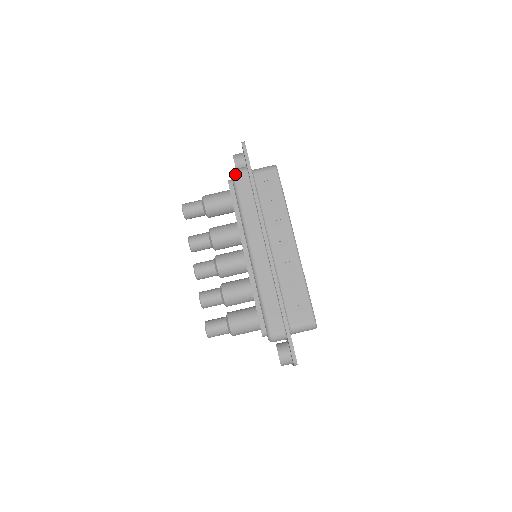
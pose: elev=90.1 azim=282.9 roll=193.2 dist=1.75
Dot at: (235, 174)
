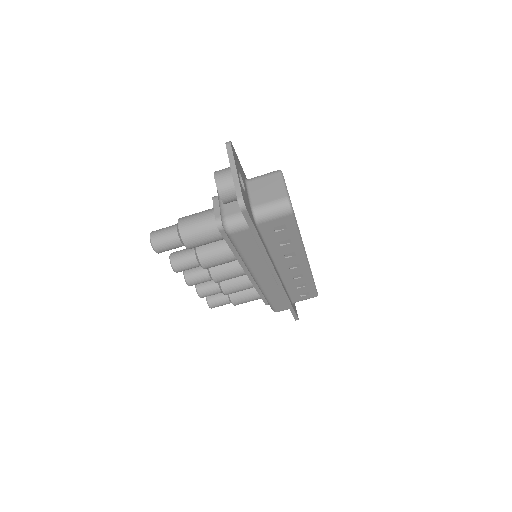
Dot at: (232, 234)
